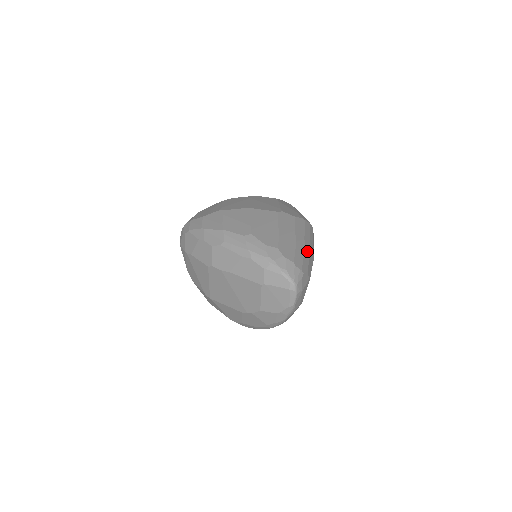
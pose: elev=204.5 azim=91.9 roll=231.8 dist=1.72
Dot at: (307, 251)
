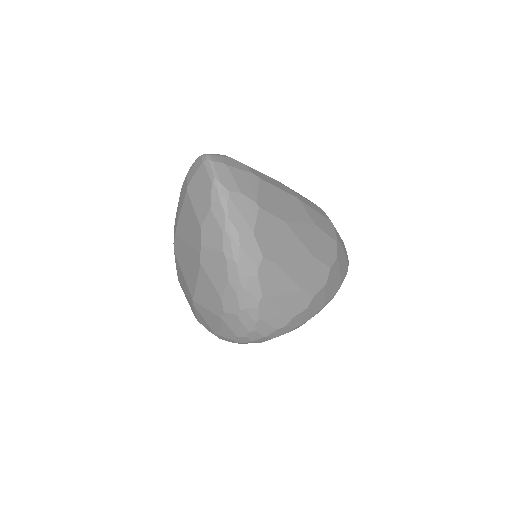
Dot at: occluded
